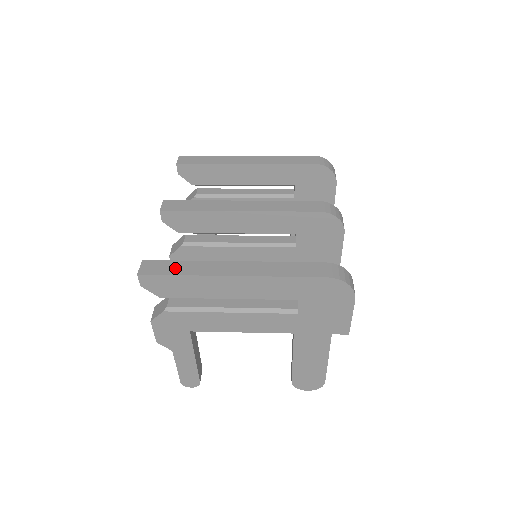
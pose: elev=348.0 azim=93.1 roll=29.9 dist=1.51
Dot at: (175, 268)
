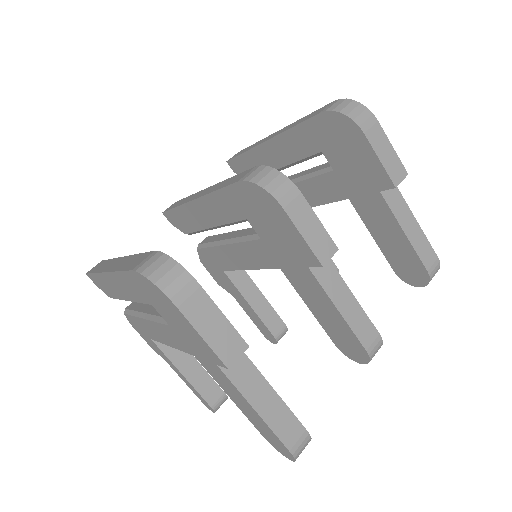
Dot at: (100, 266)
